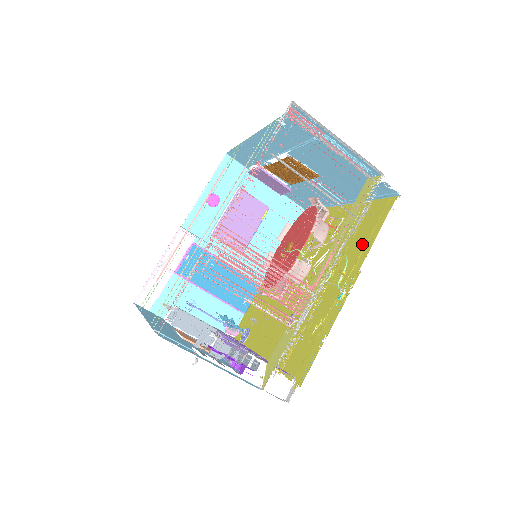
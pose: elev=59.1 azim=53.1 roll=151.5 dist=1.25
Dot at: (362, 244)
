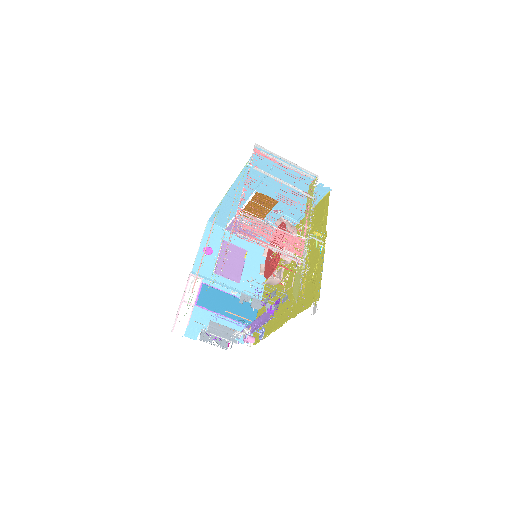
Dot at: (321, 222)
